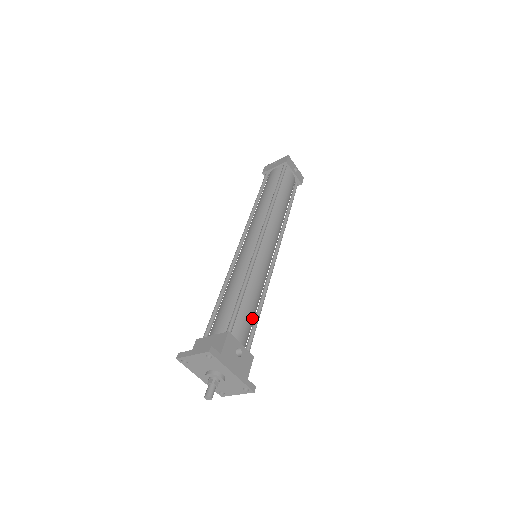
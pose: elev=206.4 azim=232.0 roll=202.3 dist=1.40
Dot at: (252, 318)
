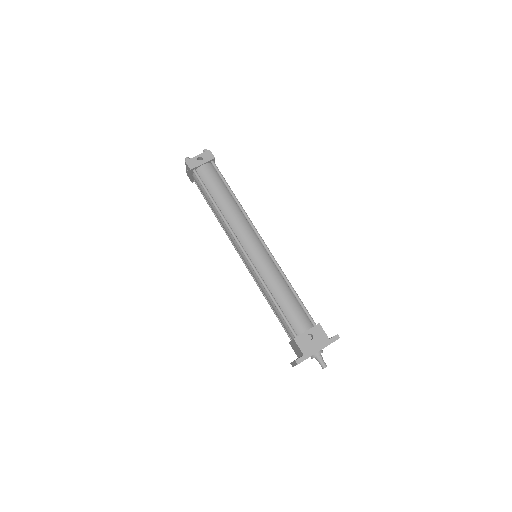
Dot at: (295, 305)
